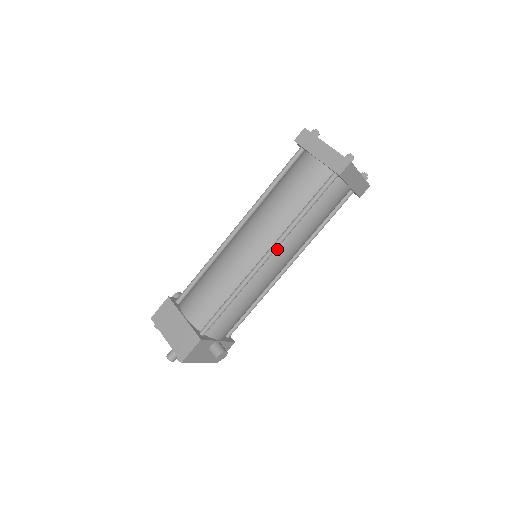
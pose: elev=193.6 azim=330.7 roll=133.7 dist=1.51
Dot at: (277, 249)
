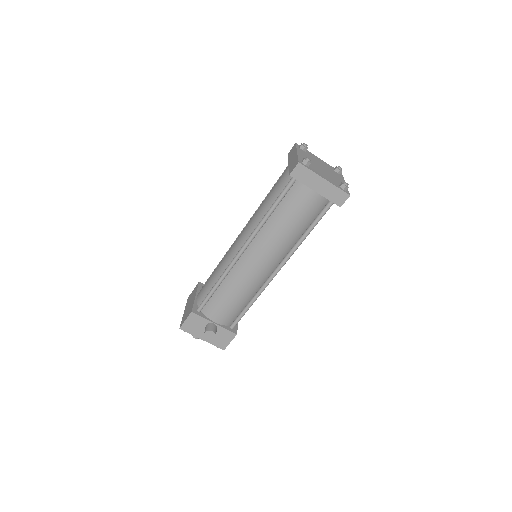
Dot at: (253, 244)
